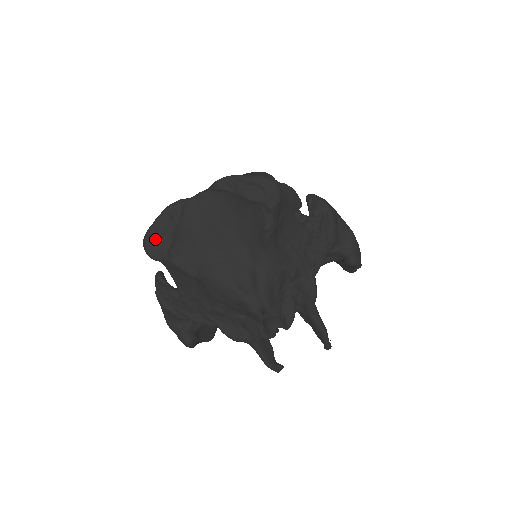
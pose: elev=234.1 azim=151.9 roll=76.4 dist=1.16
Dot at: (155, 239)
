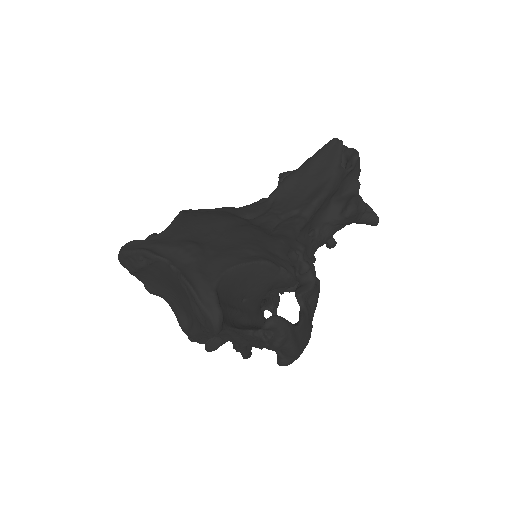
Dot at: (126, 259)
